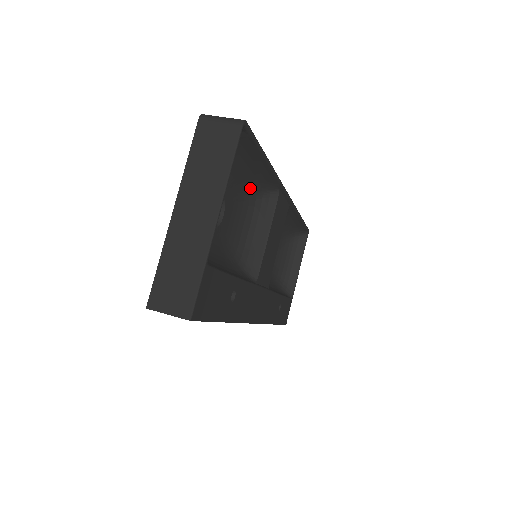
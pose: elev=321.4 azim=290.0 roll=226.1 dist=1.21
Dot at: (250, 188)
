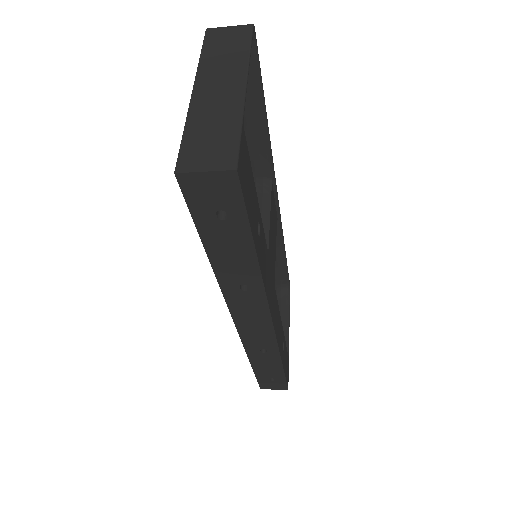
Dot at: occluded
